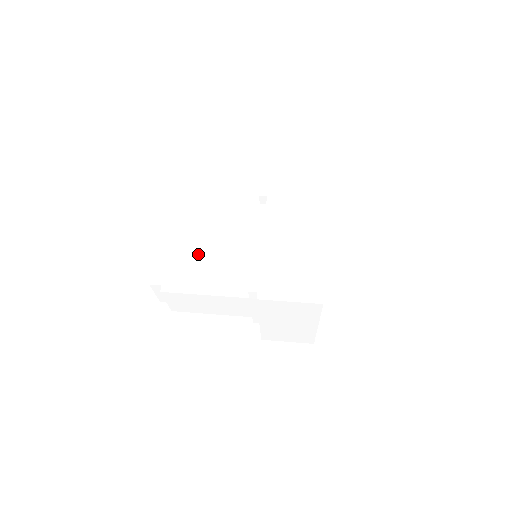
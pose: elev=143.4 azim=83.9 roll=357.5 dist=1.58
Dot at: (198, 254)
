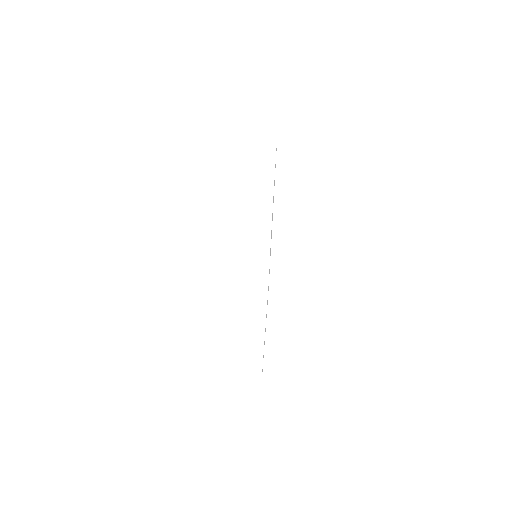
Dot at: (173, 243)
